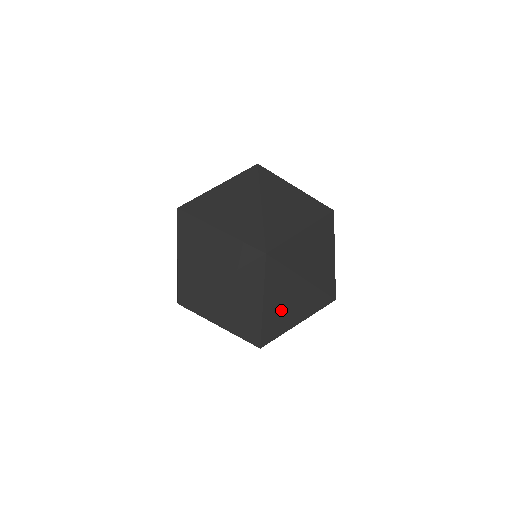
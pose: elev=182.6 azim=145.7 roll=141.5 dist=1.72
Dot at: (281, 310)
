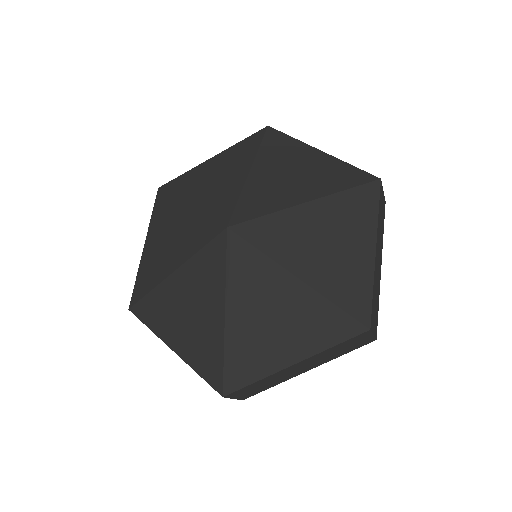
Dot at: (258, 331)
